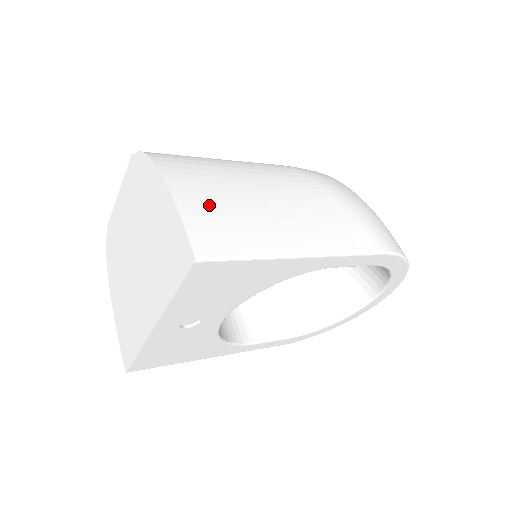
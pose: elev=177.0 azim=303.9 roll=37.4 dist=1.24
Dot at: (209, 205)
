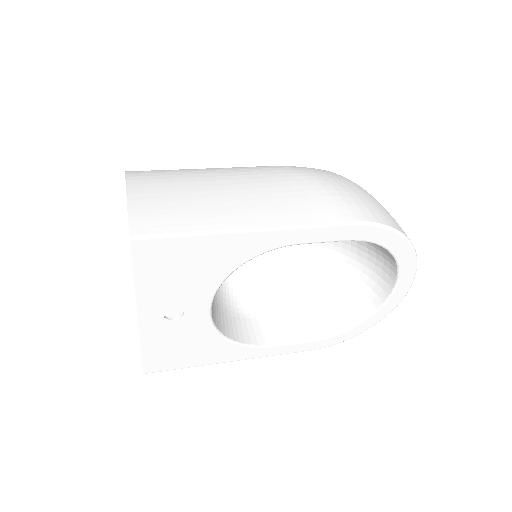
Dot at: (160, 198)
